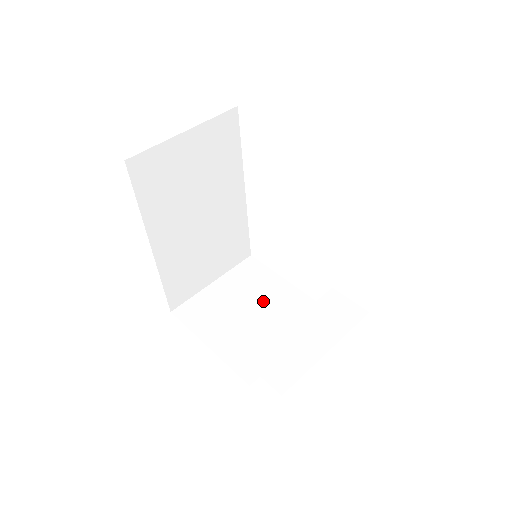
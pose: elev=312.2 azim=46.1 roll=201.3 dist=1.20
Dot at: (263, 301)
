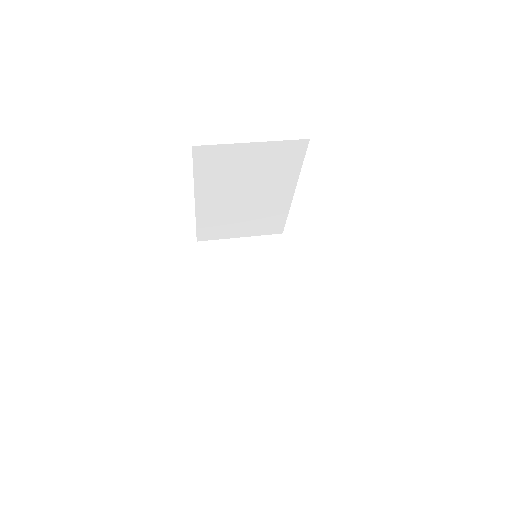
Dot at: (262, 276)
